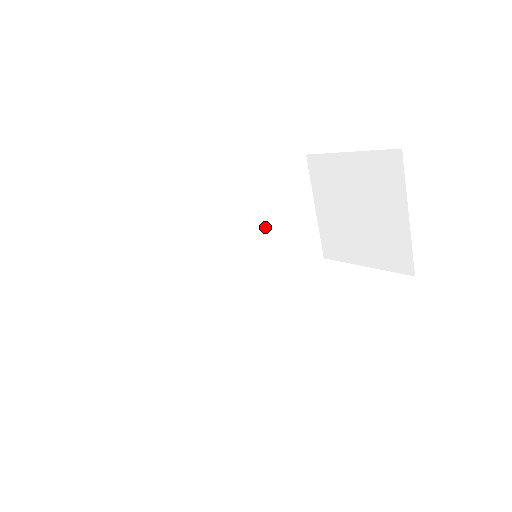
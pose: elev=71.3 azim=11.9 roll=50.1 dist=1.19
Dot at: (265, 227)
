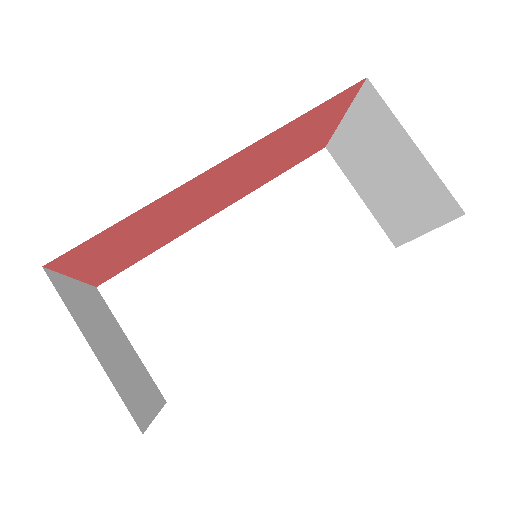
Dot at: (300, 234)
